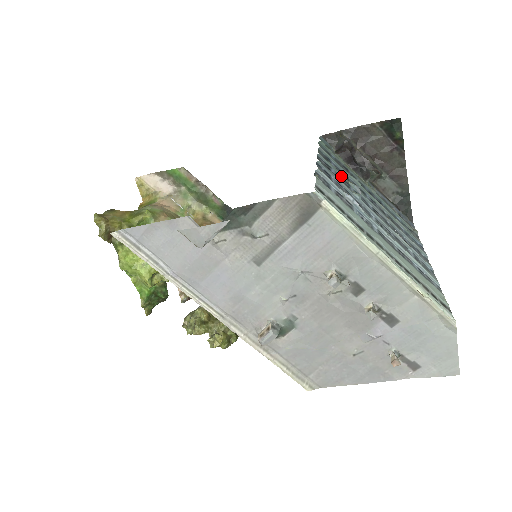
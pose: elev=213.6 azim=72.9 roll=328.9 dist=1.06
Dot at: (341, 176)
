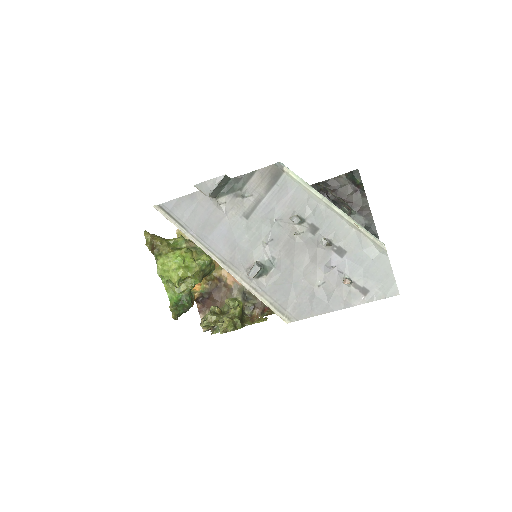
Dot at: occluded
